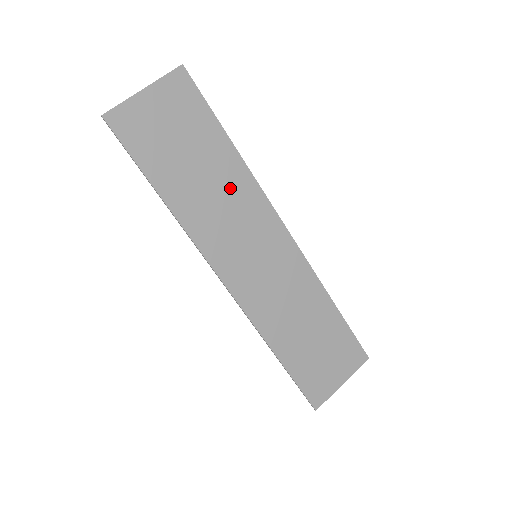
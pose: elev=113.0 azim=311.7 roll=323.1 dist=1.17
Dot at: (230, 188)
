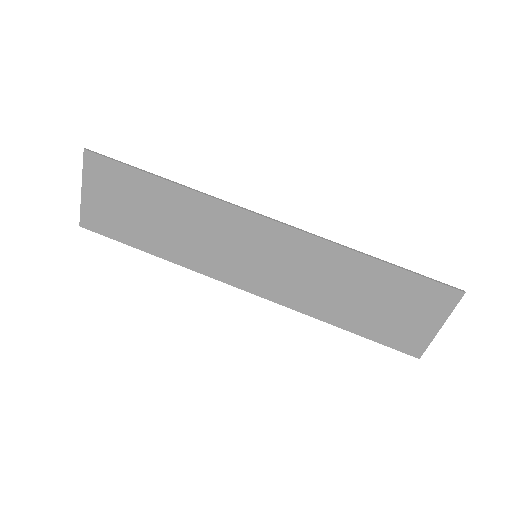
Dot at: (191, 216)
